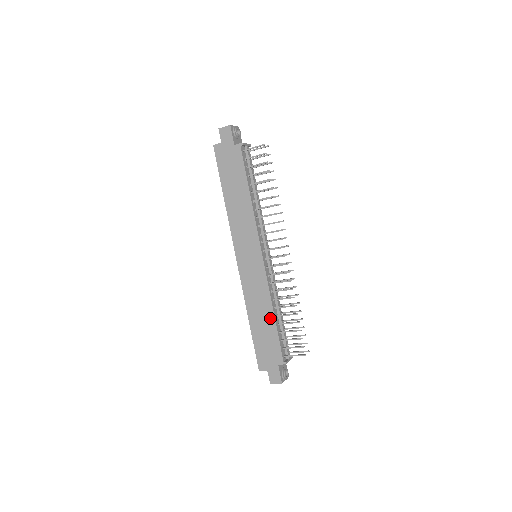
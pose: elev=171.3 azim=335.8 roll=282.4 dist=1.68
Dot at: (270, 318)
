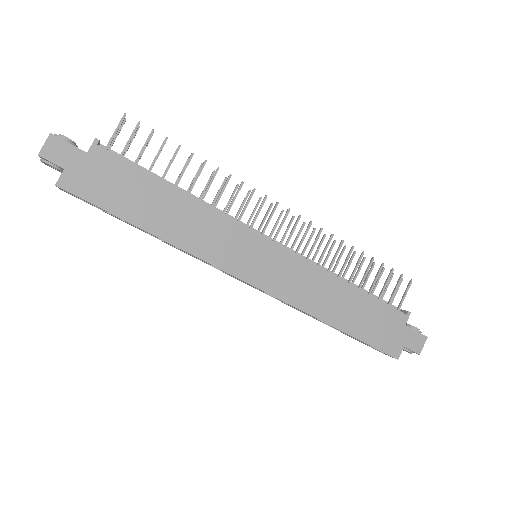
Dot at: (349, 292)
